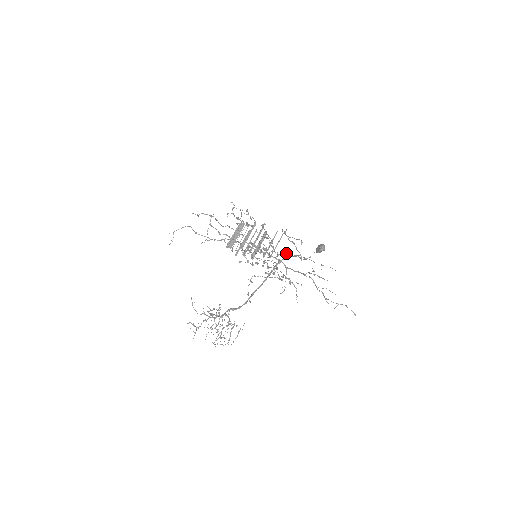
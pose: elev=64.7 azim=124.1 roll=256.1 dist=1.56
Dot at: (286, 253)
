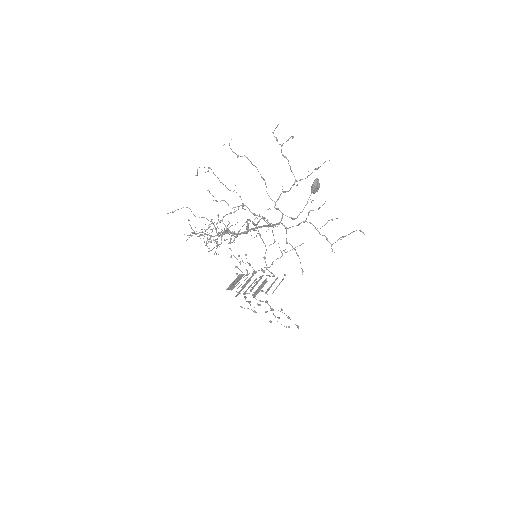
Dot at: (282, 191)
